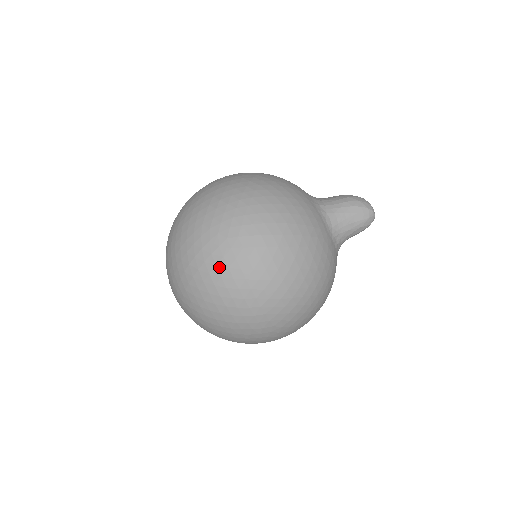
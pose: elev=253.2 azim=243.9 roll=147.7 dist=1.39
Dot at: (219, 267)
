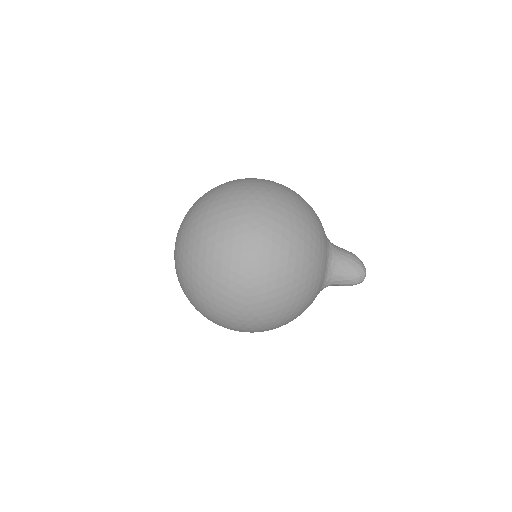
Dot at: (236, 229)
